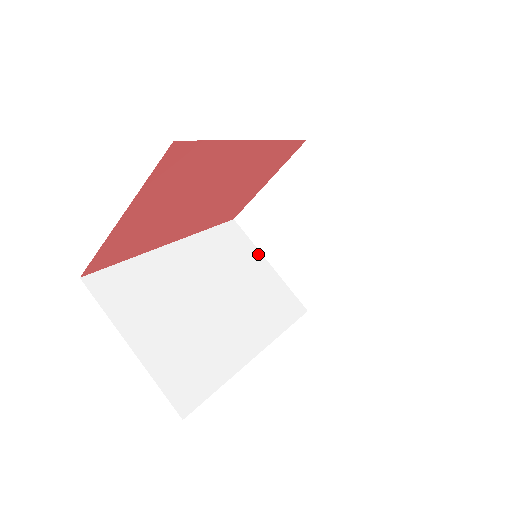
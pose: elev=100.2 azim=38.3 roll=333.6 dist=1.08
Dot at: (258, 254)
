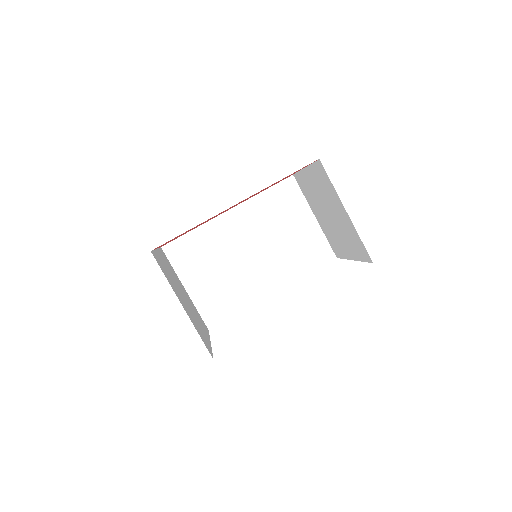
Dot at: (306, 208)
